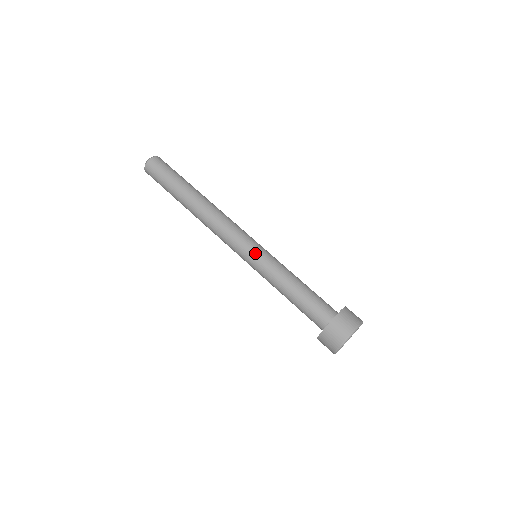
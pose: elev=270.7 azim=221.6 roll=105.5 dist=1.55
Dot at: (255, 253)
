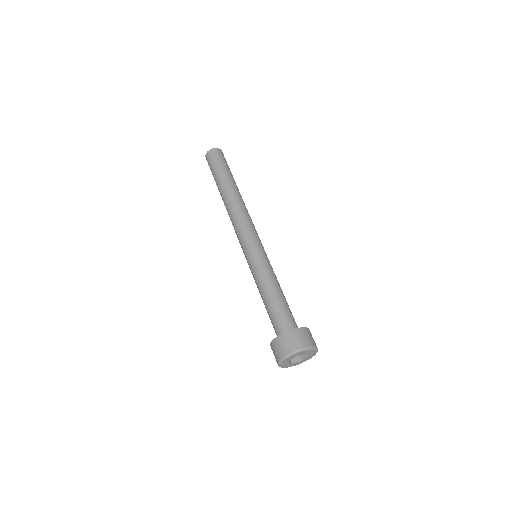
Dot at: (253, 252)
